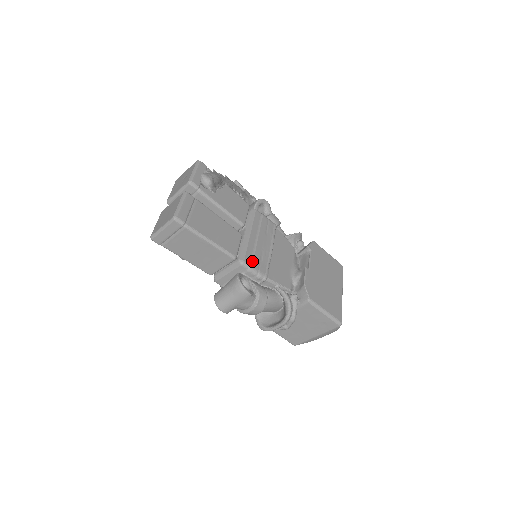
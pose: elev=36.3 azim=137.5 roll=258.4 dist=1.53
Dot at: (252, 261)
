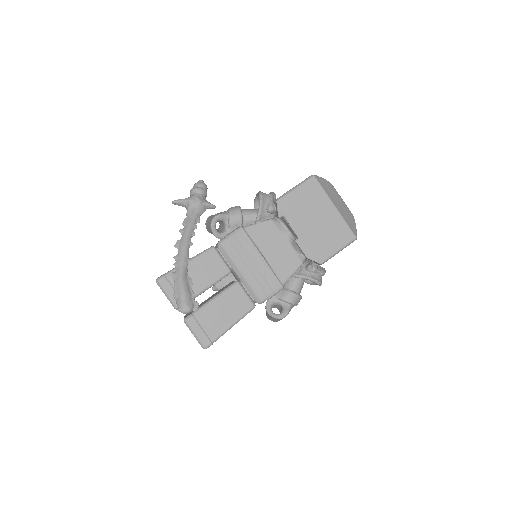
Dot at: (264, 292)
